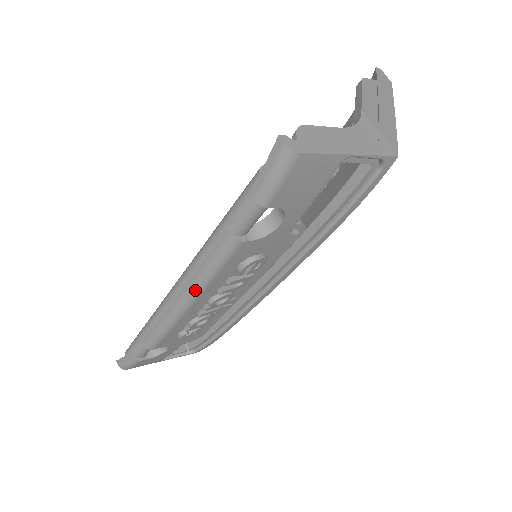
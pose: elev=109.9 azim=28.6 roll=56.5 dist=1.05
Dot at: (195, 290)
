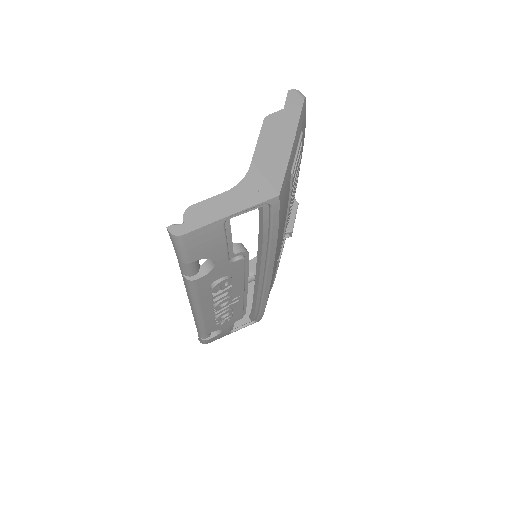
Dot at: (195, 305)
